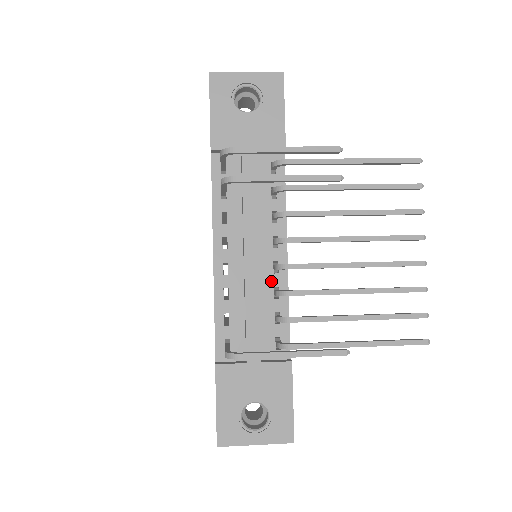
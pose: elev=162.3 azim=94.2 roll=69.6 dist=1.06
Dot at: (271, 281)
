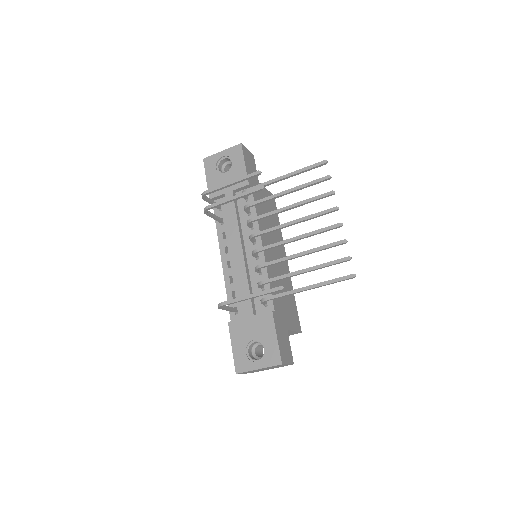
Dot at: (255, 265)
